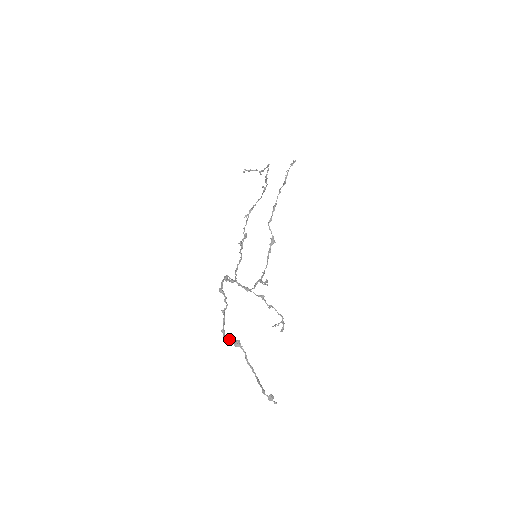
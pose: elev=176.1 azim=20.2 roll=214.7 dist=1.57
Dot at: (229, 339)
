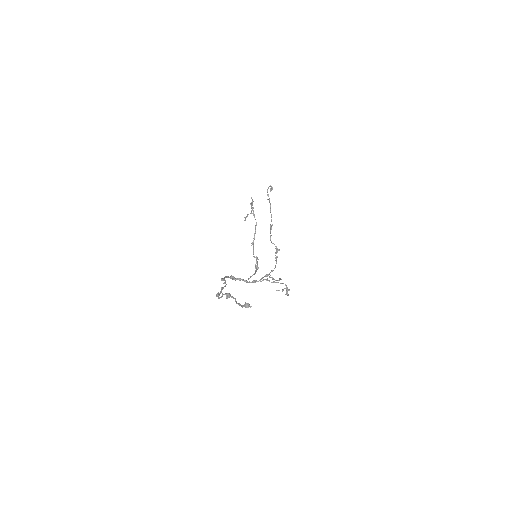
Dot at: (221, 296)
